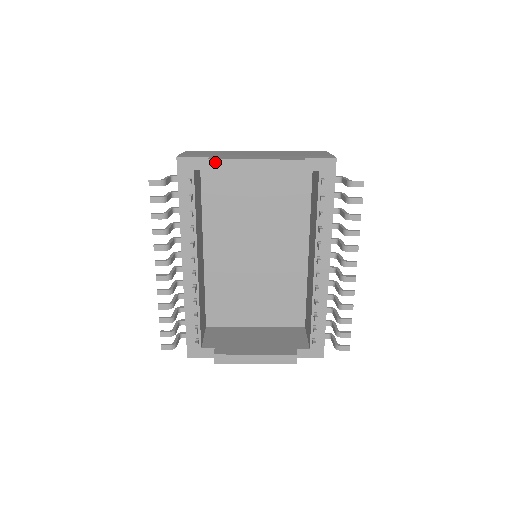
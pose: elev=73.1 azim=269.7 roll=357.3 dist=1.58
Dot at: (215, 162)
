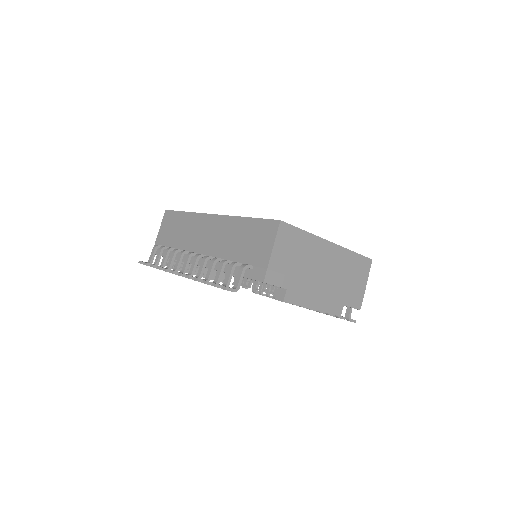
Dot at: occluded
